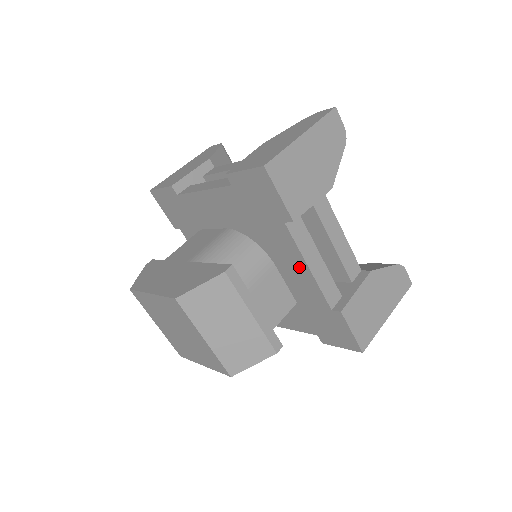
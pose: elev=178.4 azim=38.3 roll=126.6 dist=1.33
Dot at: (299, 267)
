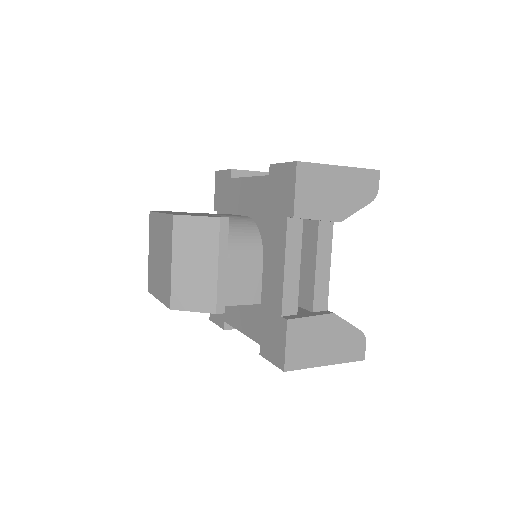
Dot at: (278, 265)
